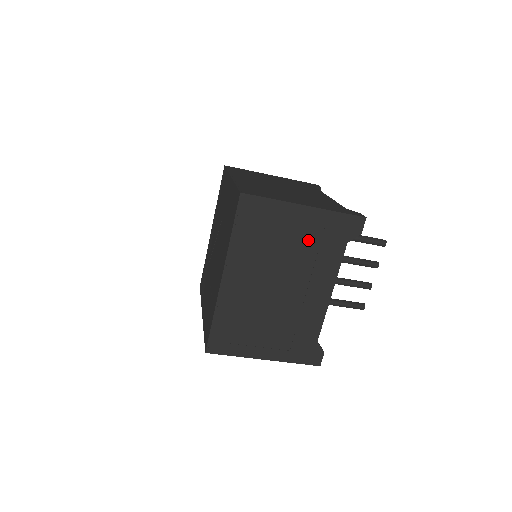
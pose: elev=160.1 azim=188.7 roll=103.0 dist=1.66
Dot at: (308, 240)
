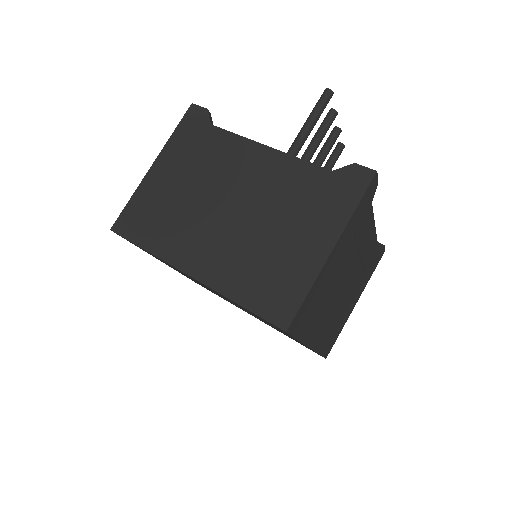
Dot at: (346, 250)
